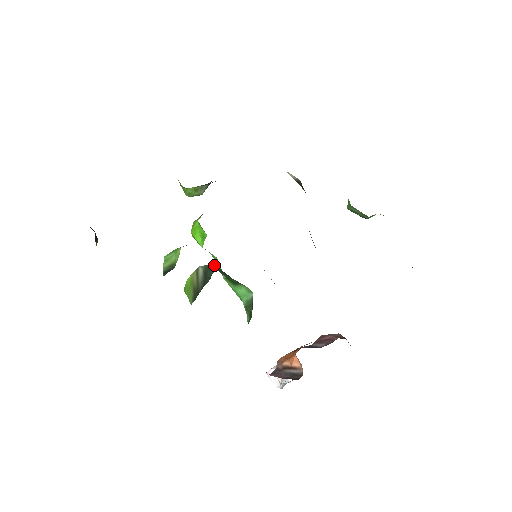
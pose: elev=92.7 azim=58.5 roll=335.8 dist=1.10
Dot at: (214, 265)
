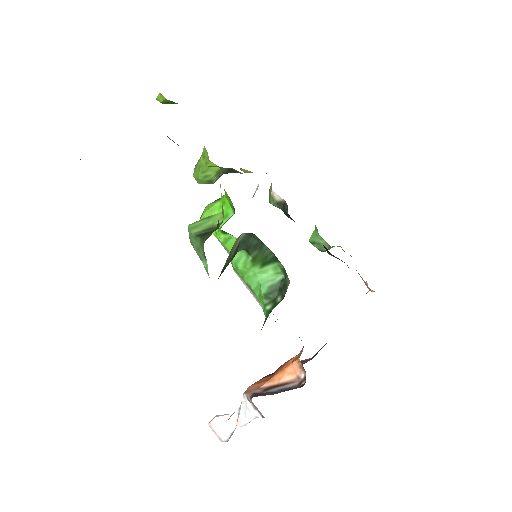
Dot at: (250, 238)
